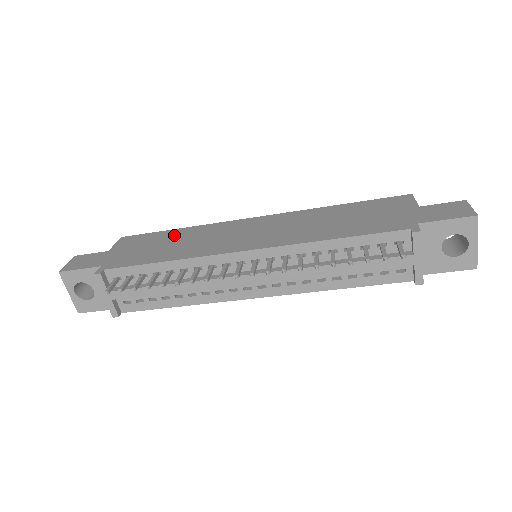
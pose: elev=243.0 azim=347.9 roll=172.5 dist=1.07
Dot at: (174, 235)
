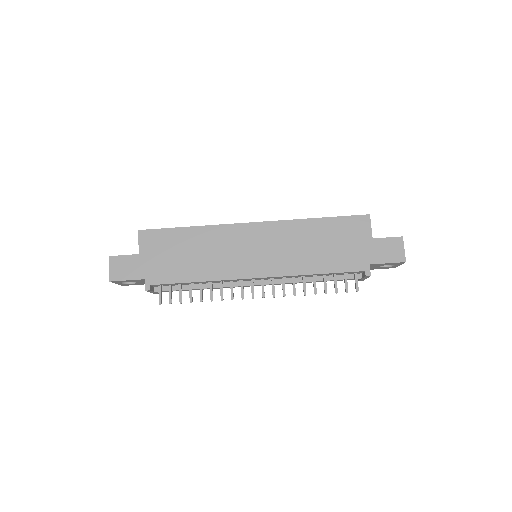
Dot at: (190, 239)
